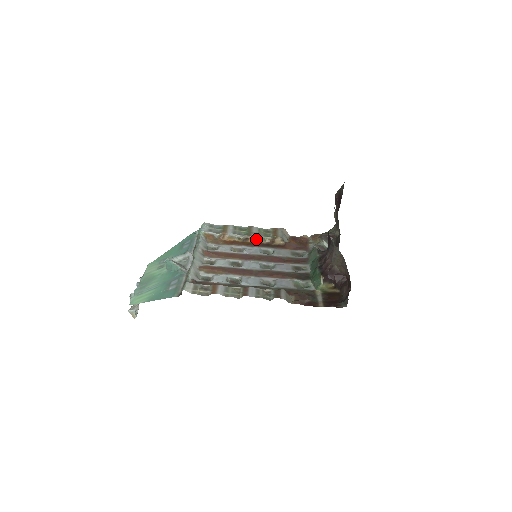
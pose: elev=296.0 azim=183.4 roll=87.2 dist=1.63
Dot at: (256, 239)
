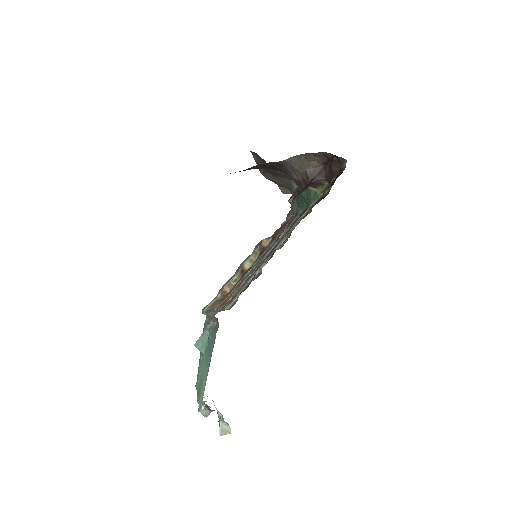
Dot at: (249, 262)
